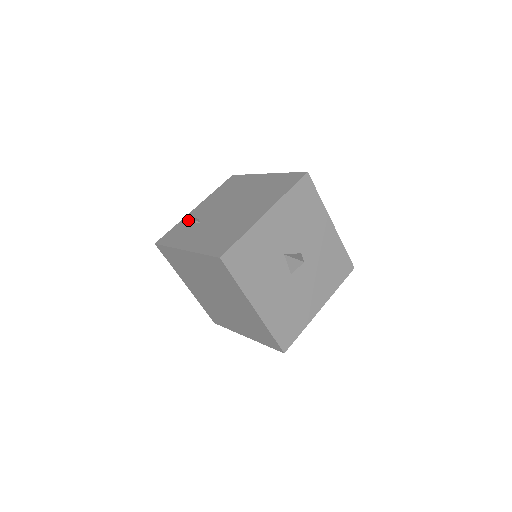
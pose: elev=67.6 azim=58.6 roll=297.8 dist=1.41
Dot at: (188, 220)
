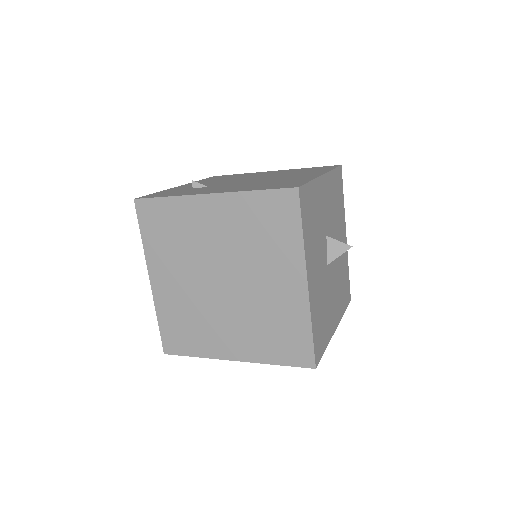
Dot at: (180, 188)
